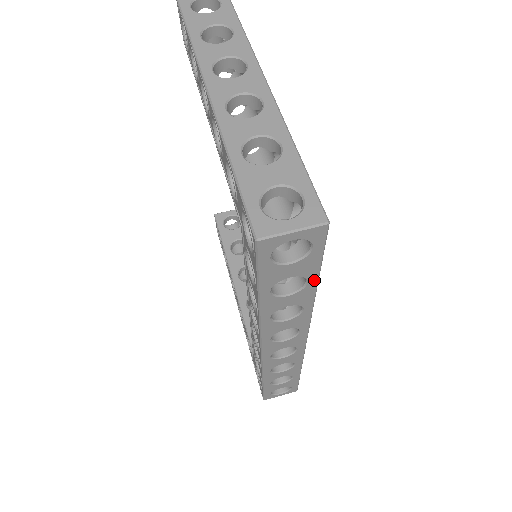
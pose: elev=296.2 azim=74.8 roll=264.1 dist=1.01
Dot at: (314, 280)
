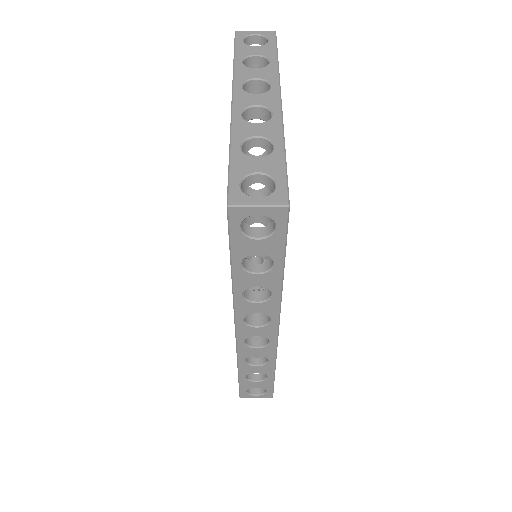
Dot at: (280, 264)
